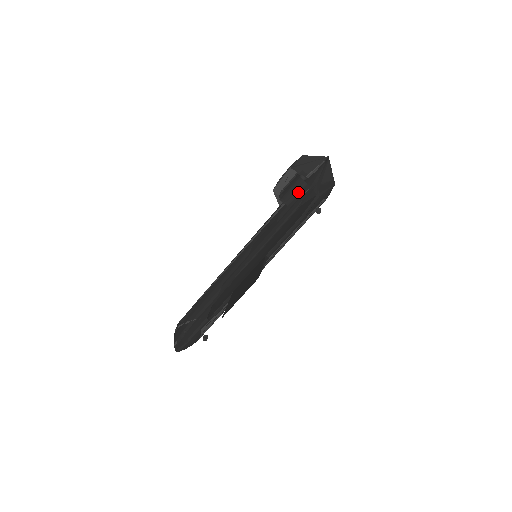
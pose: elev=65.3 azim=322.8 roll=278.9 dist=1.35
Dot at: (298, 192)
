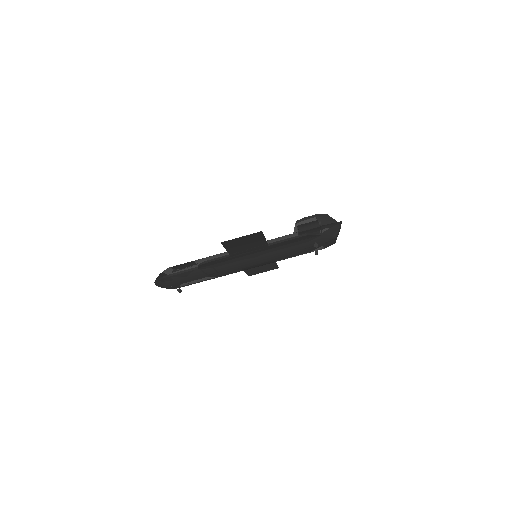
Dot at: (311, 228)
